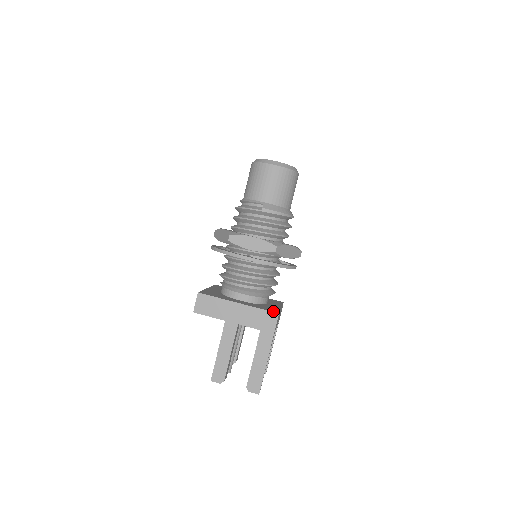
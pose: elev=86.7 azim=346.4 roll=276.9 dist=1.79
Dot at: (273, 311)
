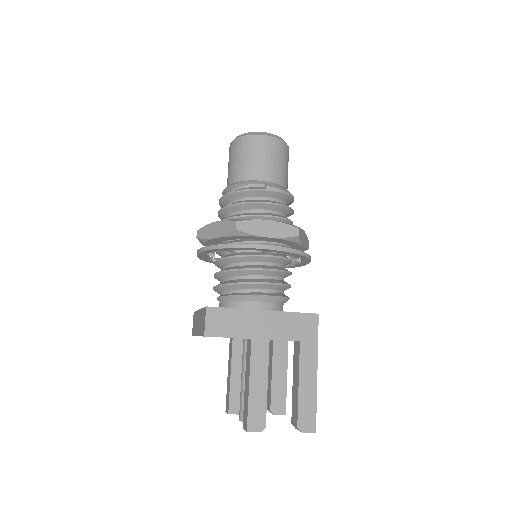
Dot at: (309, 313)
